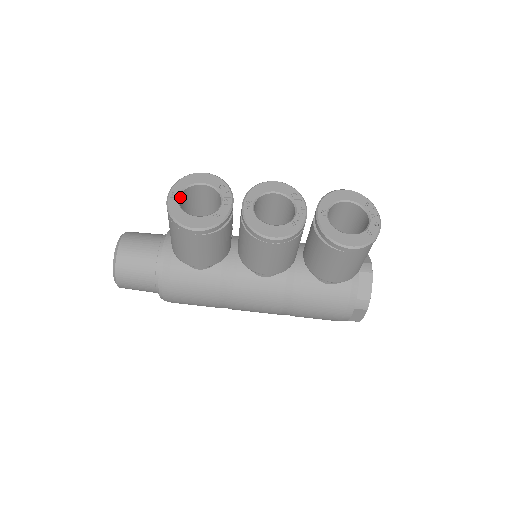
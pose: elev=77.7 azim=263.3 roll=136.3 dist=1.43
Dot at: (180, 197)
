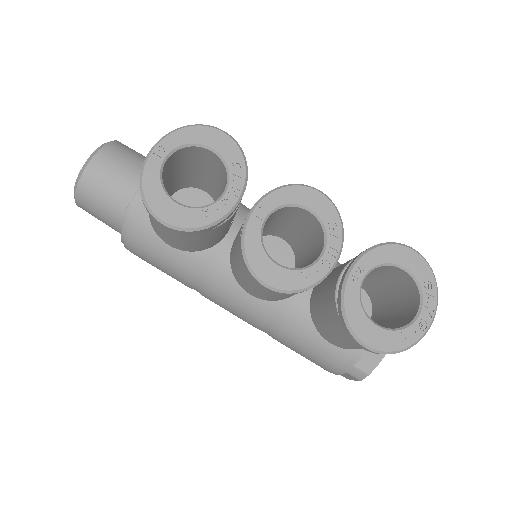
Dot at: (170, 157)
